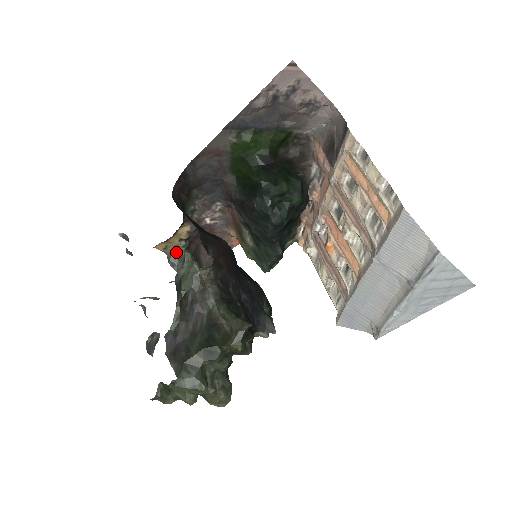
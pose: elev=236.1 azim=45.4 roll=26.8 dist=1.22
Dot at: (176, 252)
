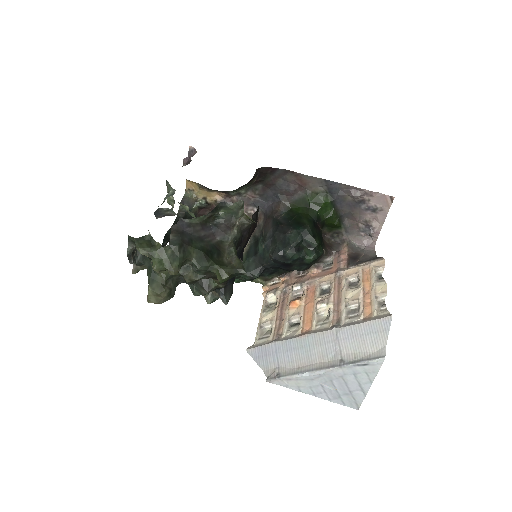
Dot at: (193, 200)
